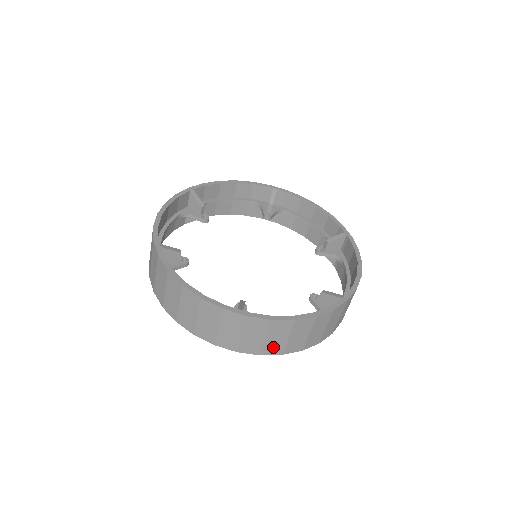
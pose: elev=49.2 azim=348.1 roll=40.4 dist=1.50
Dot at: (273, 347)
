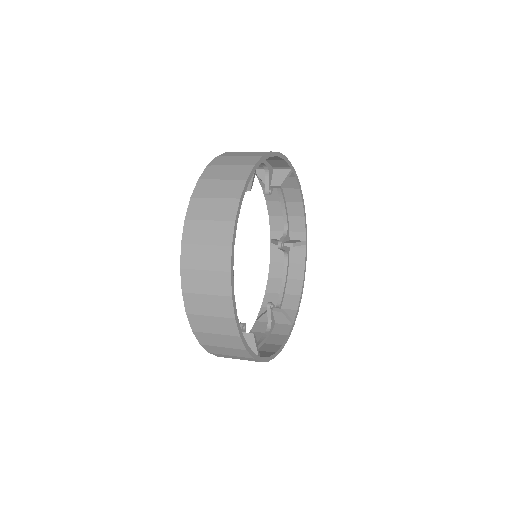
Dot at: occluded
